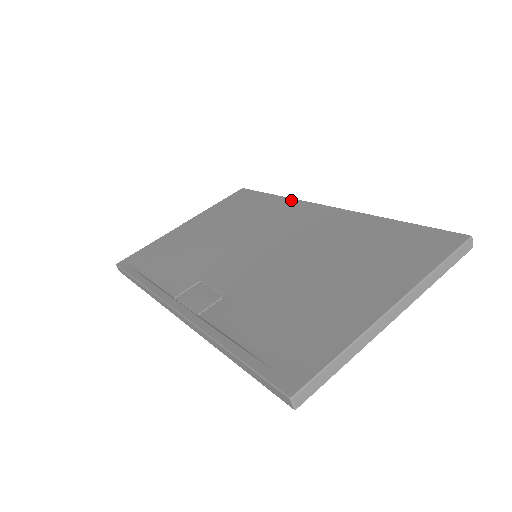
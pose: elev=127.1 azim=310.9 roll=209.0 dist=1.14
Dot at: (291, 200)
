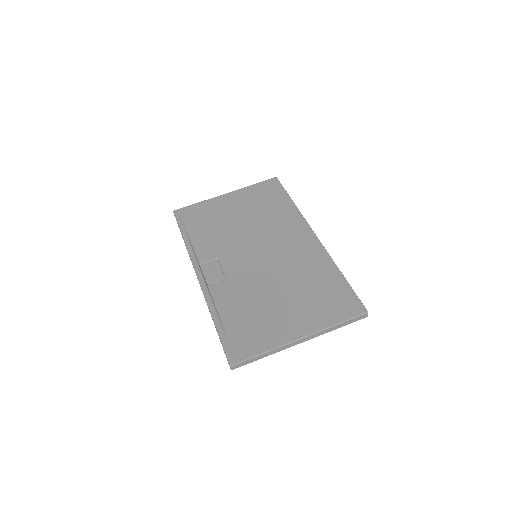
Dot at: (299, 214)
